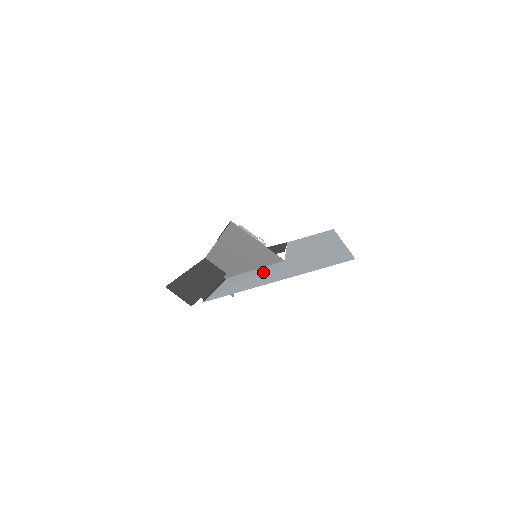
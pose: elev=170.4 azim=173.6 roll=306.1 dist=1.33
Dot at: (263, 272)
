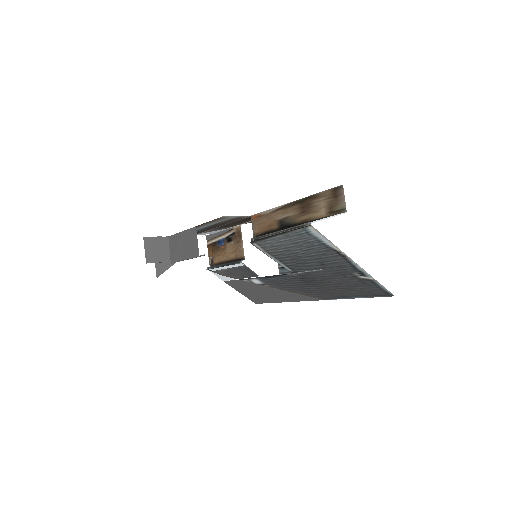
Dot at: (302, 260)
